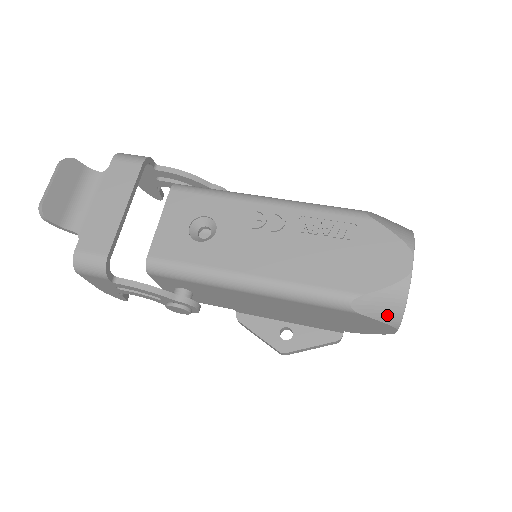
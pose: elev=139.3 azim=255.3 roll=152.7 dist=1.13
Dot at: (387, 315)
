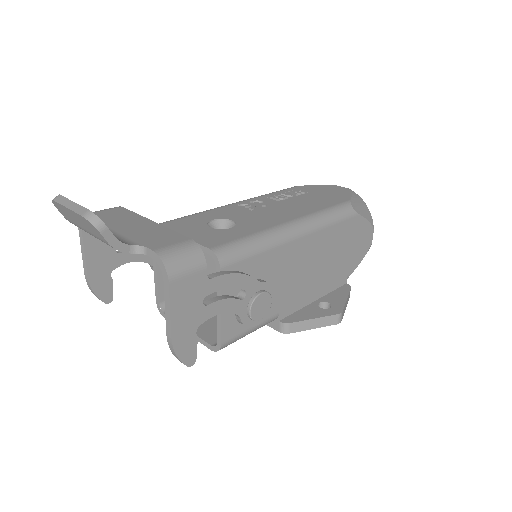
Dot at: (366, 213)
